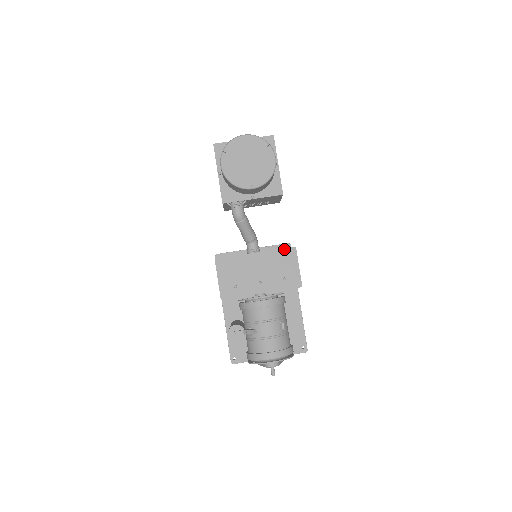
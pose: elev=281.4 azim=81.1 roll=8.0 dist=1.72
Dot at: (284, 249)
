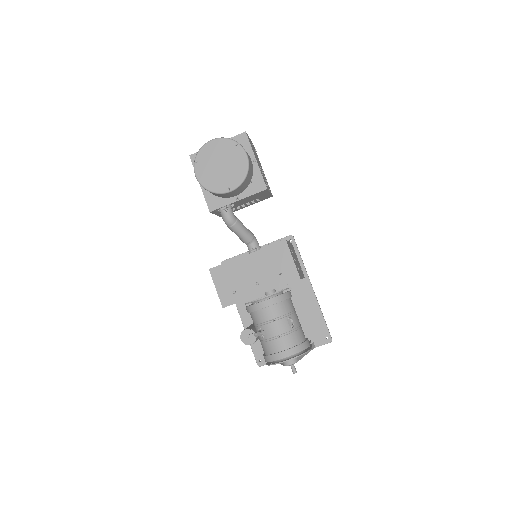
Dot at: (274, 245)
